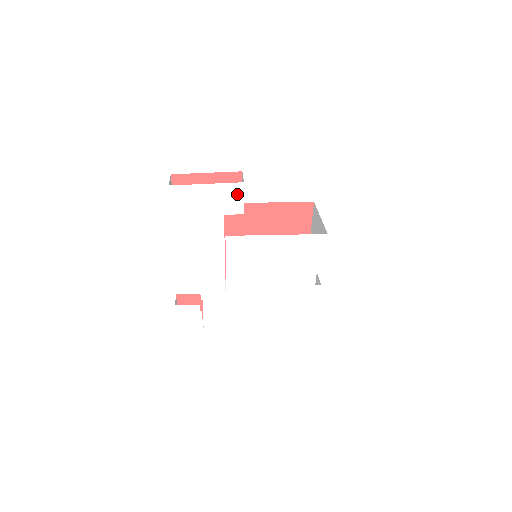
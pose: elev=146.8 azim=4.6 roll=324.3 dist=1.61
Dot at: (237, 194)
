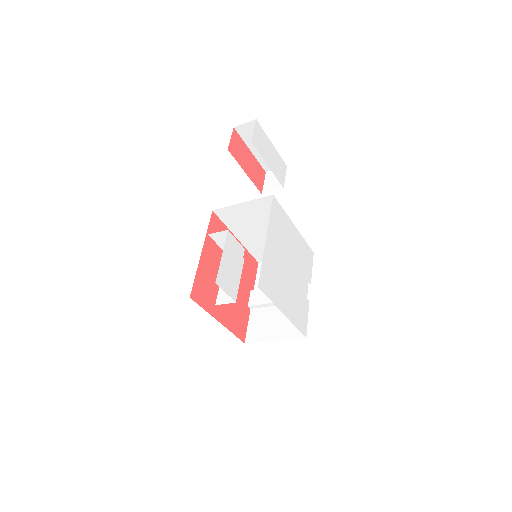
Dot at: (283, 170)
